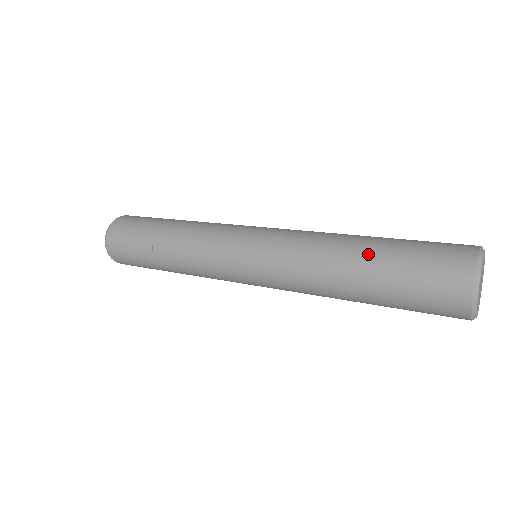
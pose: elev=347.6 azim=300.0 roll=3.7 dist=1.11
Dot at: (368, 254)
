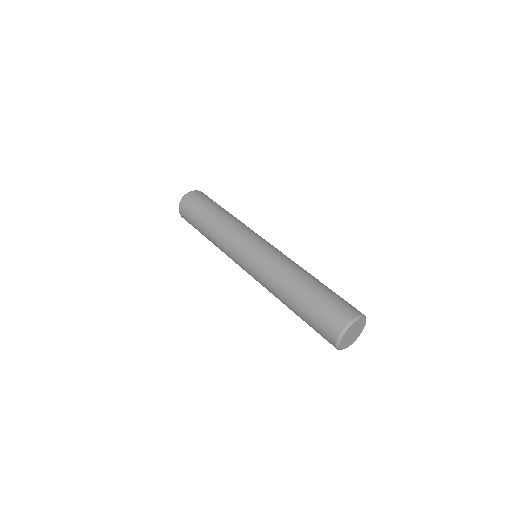
Dot at: (294, 309)
